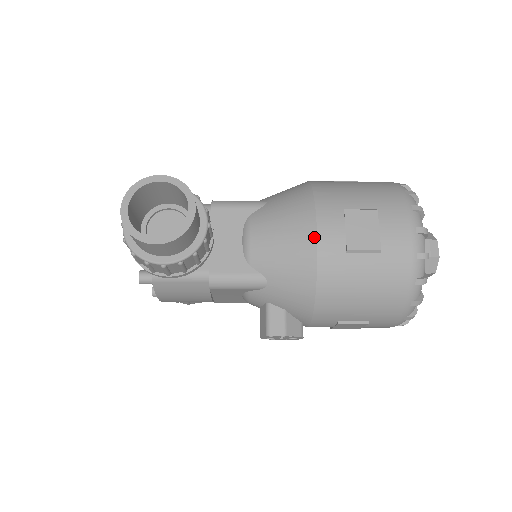
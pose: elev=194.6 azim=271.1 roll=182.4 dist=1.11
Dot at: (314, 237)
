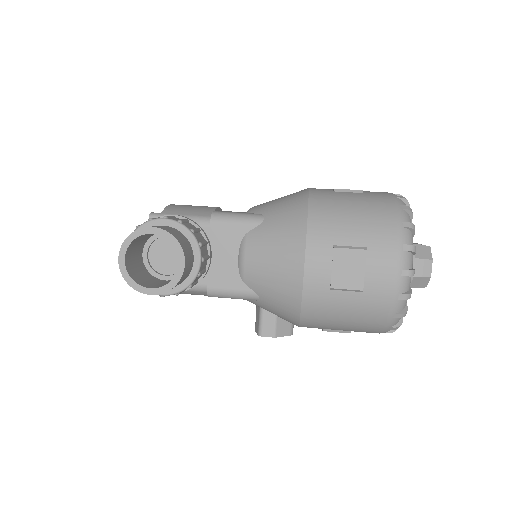
Dot at: (301, 273)
